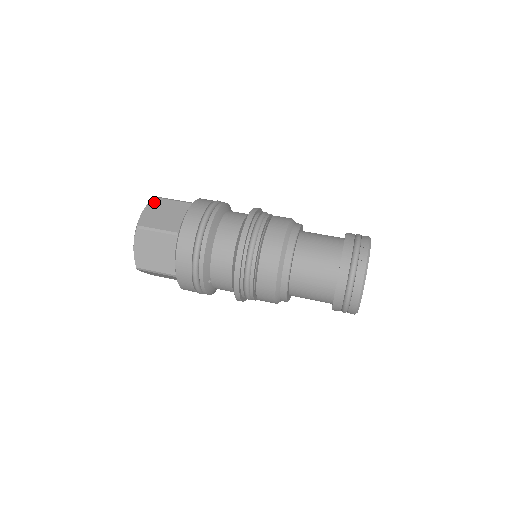
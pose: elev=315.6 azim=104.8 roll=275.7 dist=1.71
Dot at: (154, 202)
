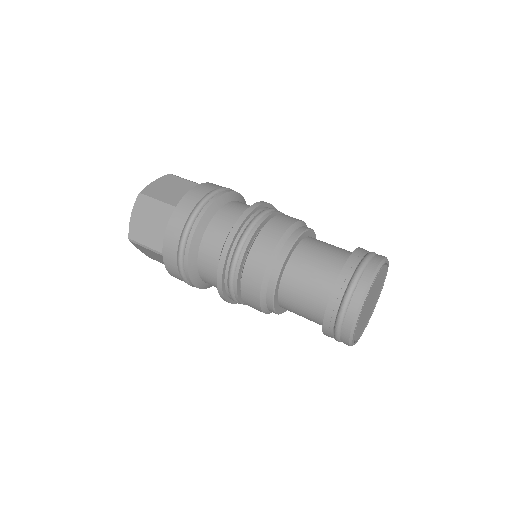
Dot at: (138, 204)
